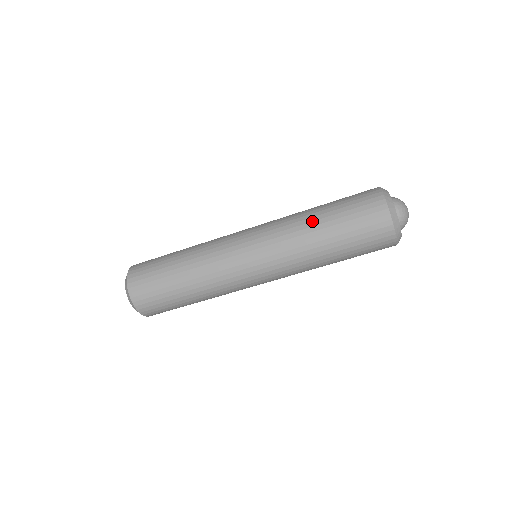
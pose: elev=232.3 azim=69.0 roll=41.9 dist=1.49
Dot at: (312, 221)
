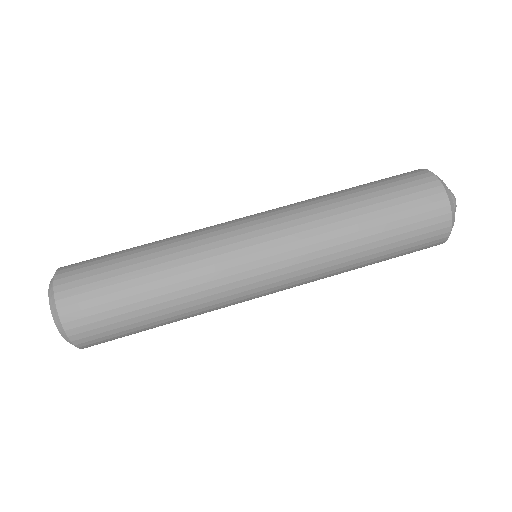
Dot at: occluded
